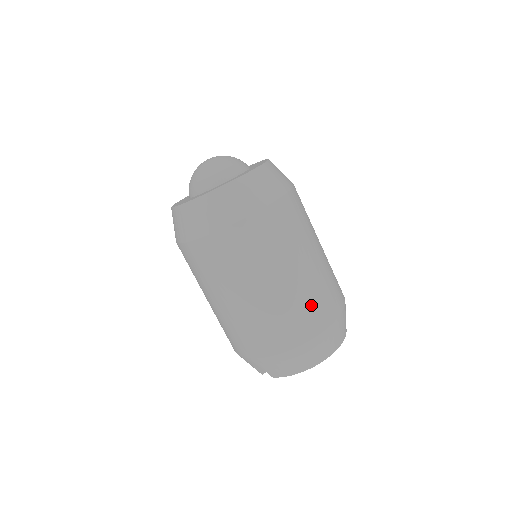
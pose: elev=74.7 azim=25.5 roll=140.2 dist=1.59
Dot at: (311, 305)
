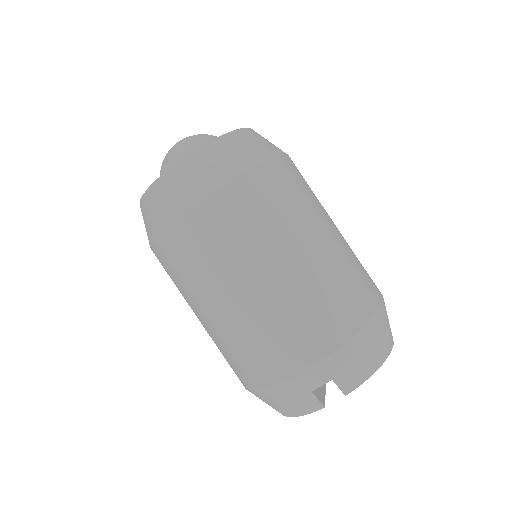
Dot at: (361, 267)
